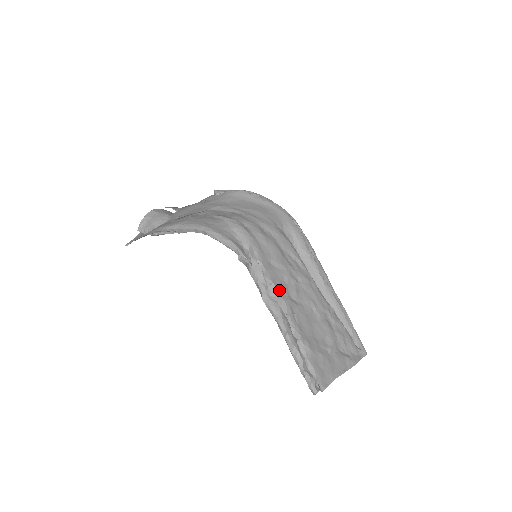
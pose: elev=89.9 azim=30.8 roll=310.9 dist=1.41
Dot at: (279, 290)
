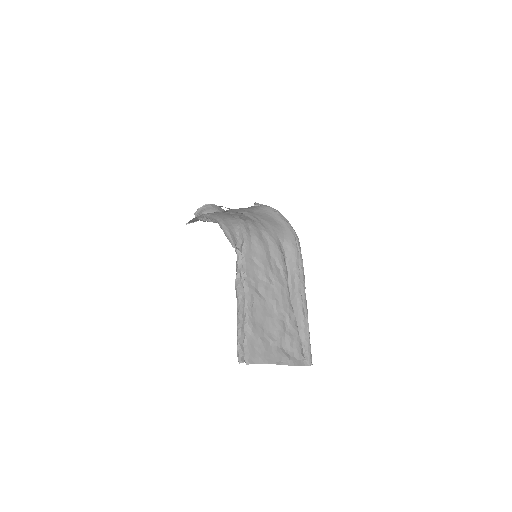
Dot at: (249, 280)
